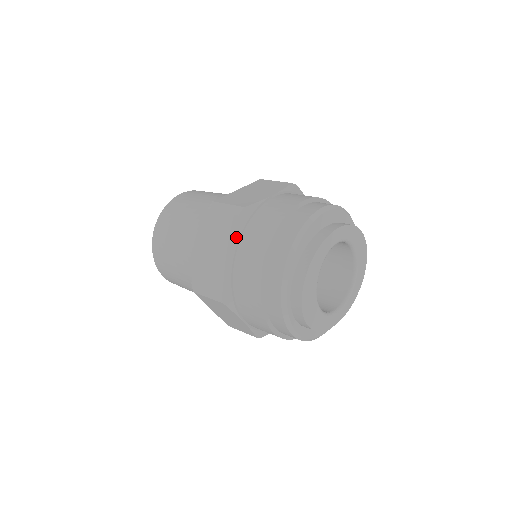
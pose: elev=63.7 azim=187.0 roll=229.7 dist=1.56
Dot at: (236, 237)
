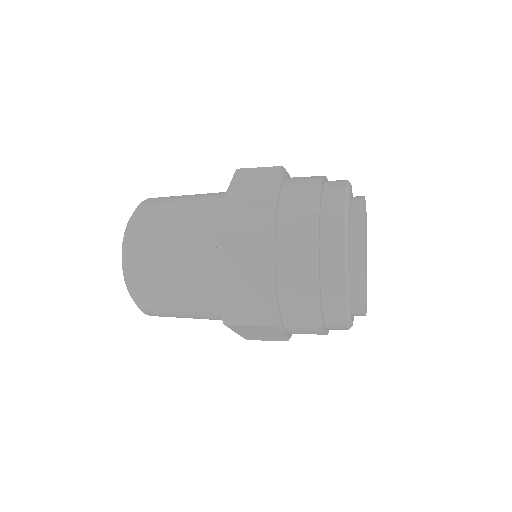
Dot at: (271, 250)
